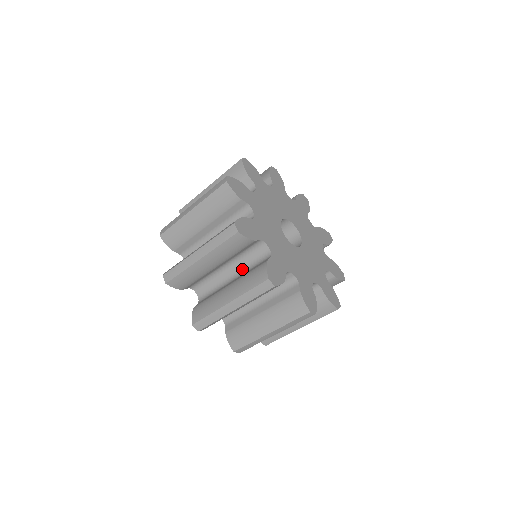
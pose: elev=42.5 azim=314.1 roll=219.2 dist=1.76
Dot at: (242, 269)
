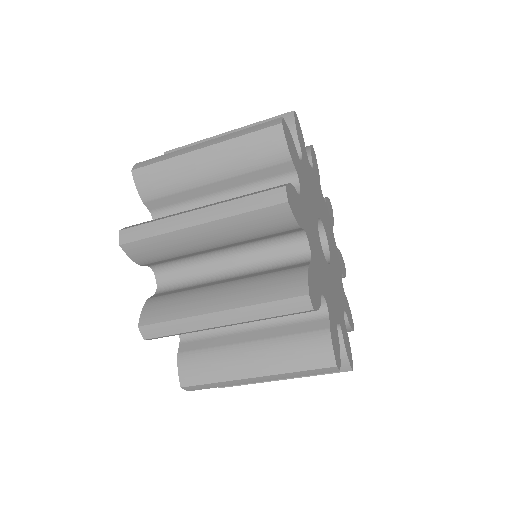
Dot at: occluded
